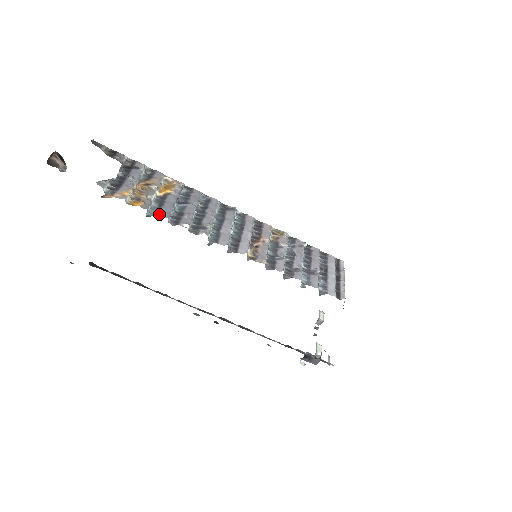
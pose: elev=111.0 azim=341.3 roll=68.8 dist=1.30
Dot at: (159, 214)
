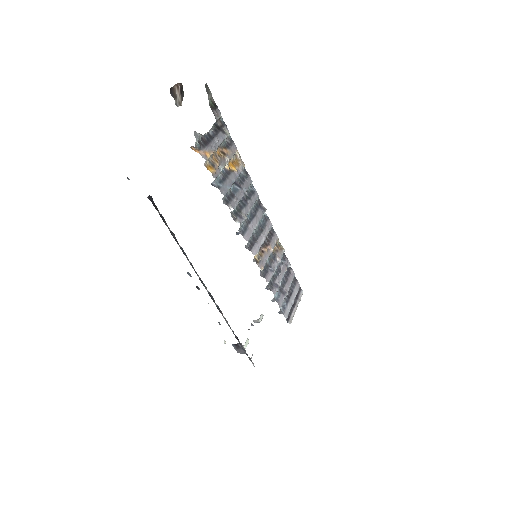
Dot at: (220, 188)
